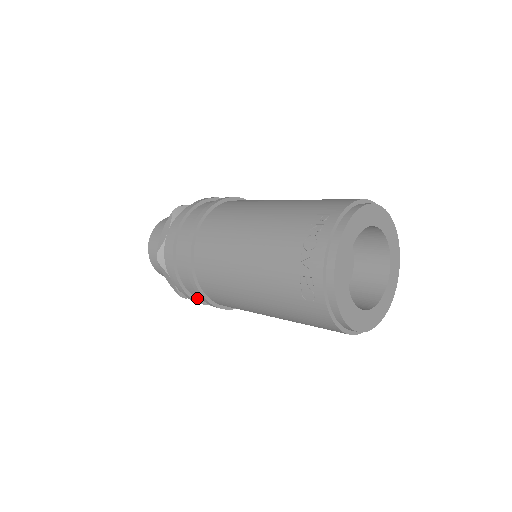
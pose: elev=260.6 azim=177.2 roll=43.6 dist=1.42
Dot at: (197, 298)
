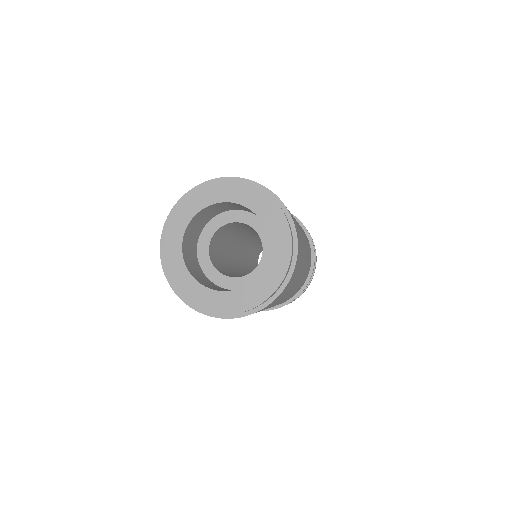
Dot at: occluded
